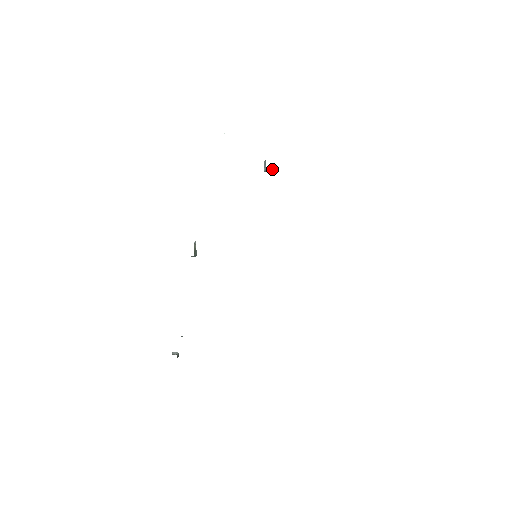
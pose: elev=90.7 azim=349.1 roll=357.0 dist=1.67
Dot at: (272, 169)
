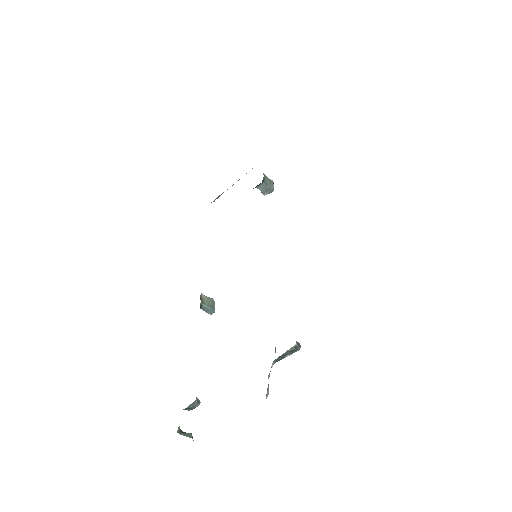
Dot at: (263, 184)
